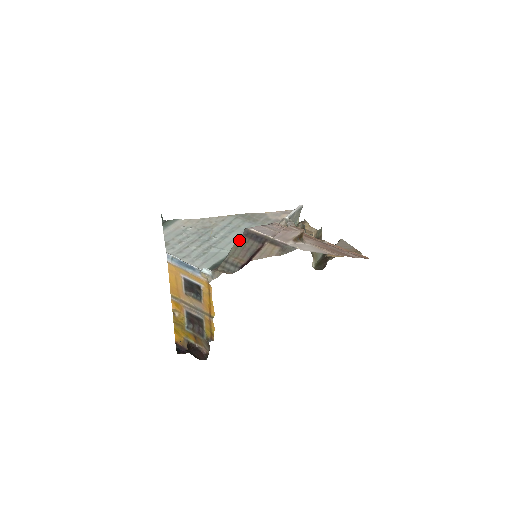
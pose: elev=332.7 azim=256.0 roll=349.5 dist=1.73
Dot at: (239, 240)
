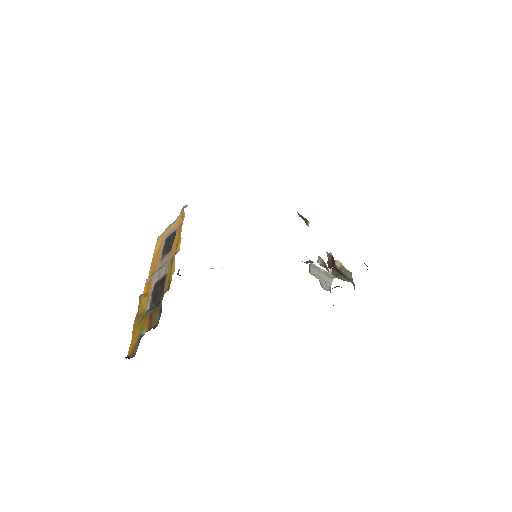
Dot at: occluded
